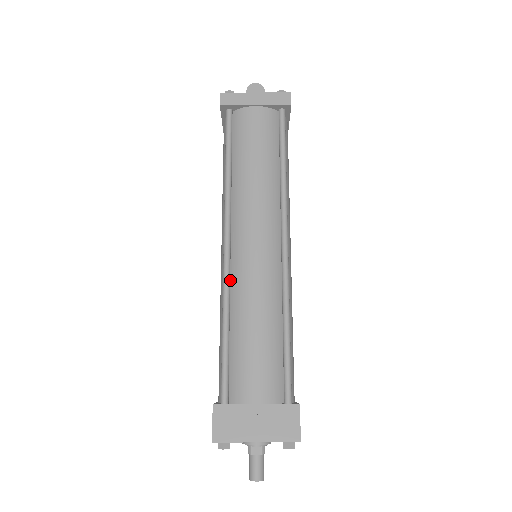
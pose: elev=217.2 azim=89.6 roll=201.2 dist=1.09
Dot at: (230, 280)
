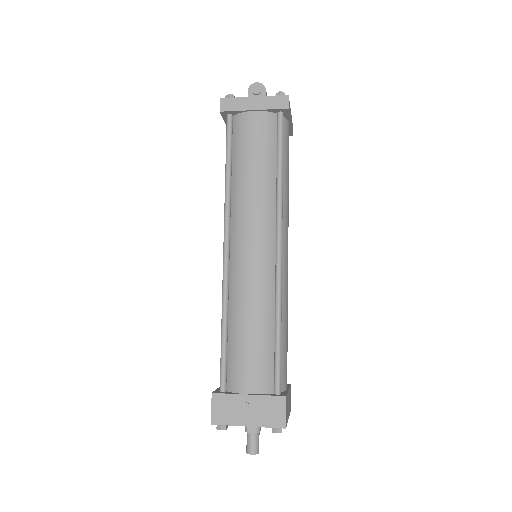
Dot at: (229, 282)
